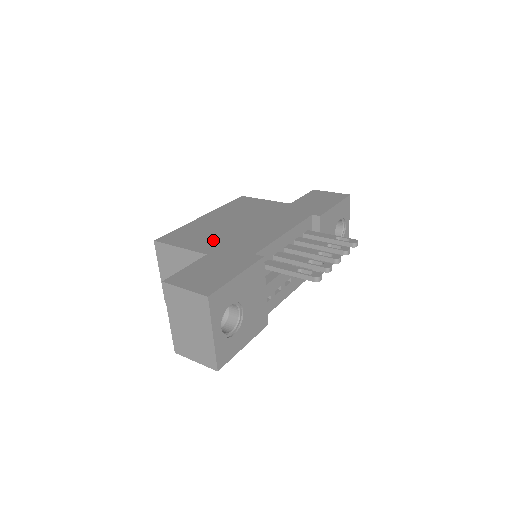
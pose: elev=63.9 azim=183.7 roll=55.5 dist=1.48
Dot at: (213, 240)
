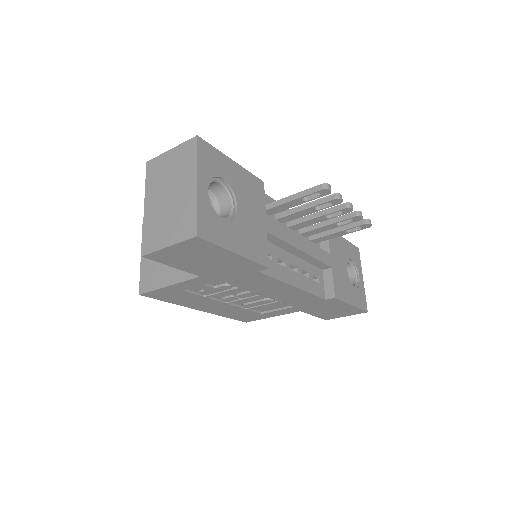
Dot at: occluded
